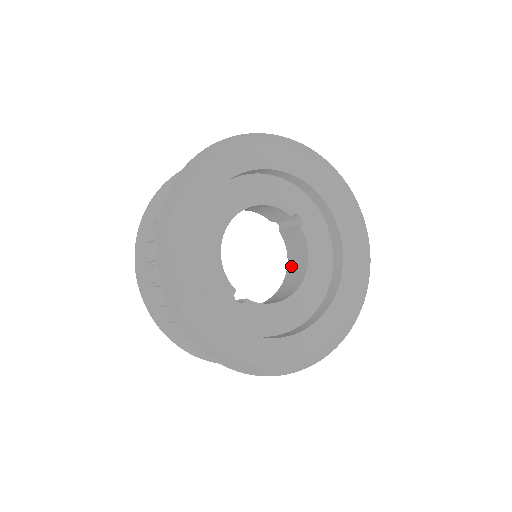
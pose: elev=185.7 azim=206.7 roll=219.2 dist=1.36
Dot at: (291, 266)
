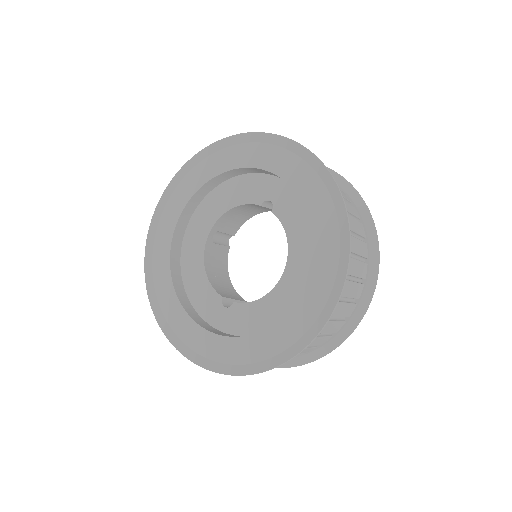
Dot at: occluded
